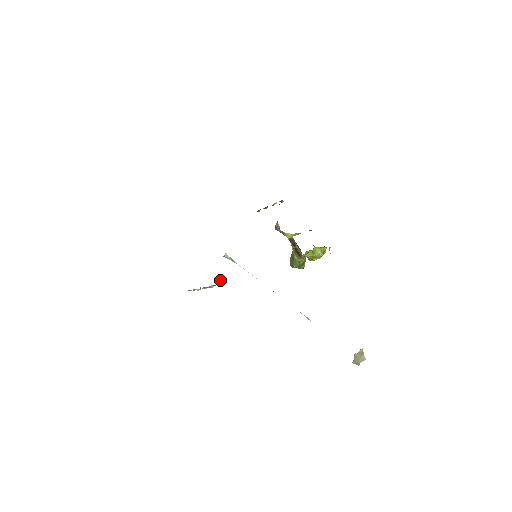
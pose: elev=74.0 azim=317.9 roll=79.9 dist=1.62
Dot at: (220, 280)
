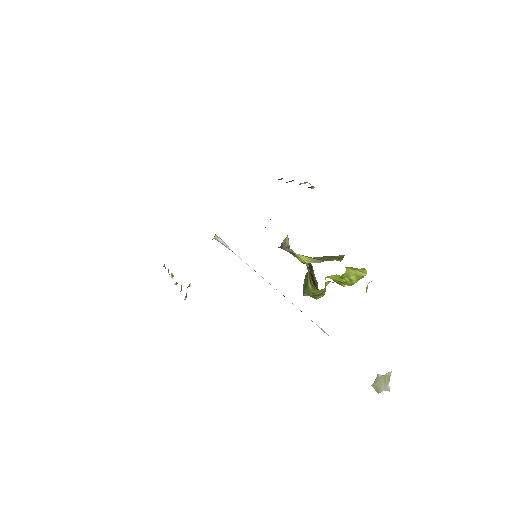
Dot at: (191, 286)
